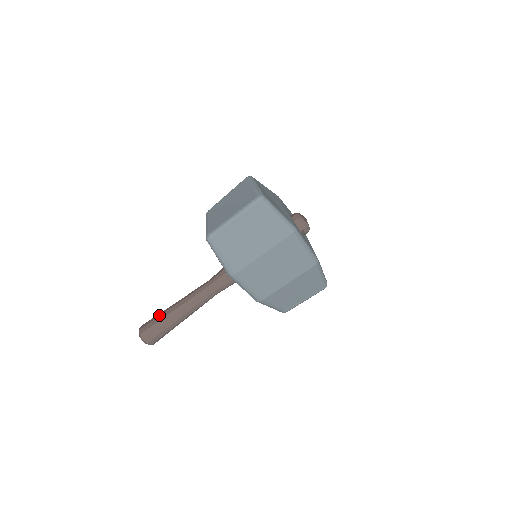
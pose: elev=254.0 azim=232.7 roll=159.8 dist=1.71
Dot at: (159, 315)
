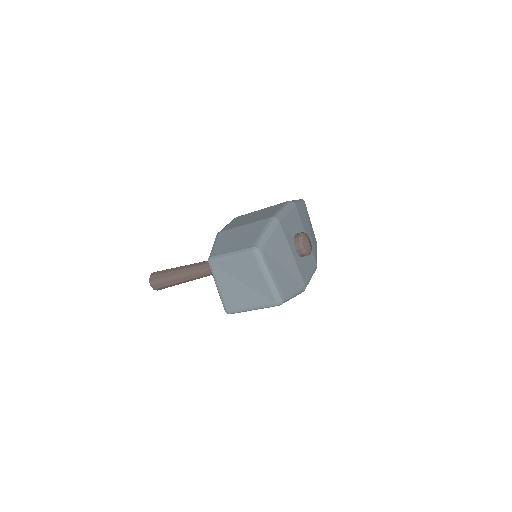
Dot at: (167, 280)
